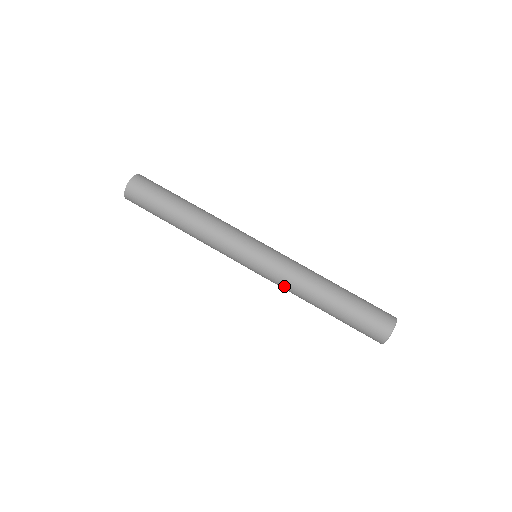
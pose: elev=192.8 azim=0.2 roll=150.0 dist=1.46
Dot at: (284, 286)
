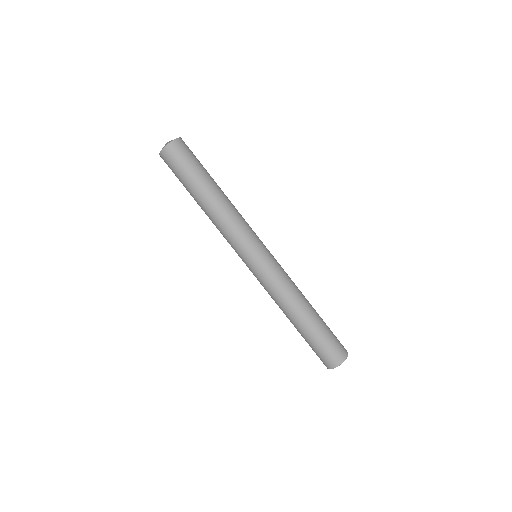
Dot at: occluded
